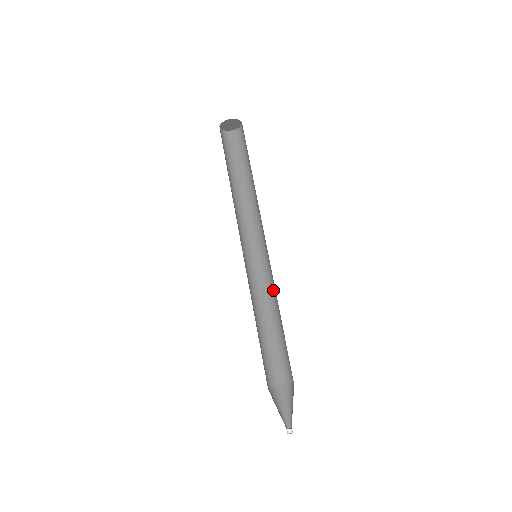
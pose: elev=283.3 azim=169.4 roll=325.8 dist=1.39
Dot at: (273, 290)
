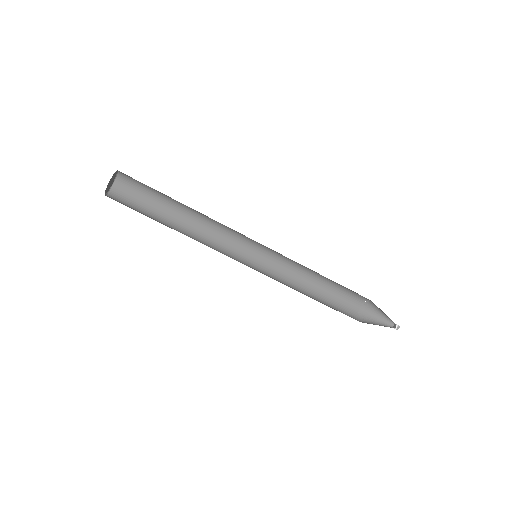
Dot at: (291, 263)
